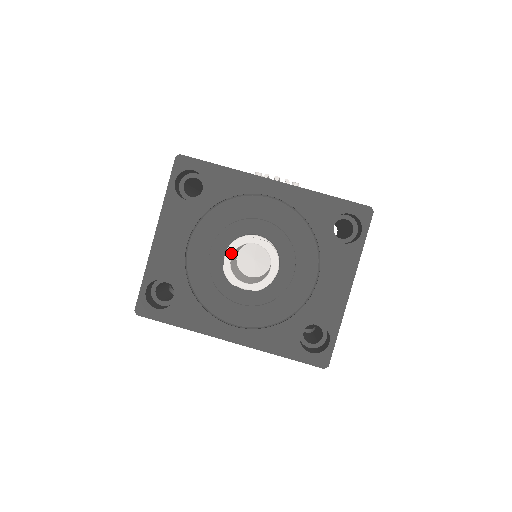
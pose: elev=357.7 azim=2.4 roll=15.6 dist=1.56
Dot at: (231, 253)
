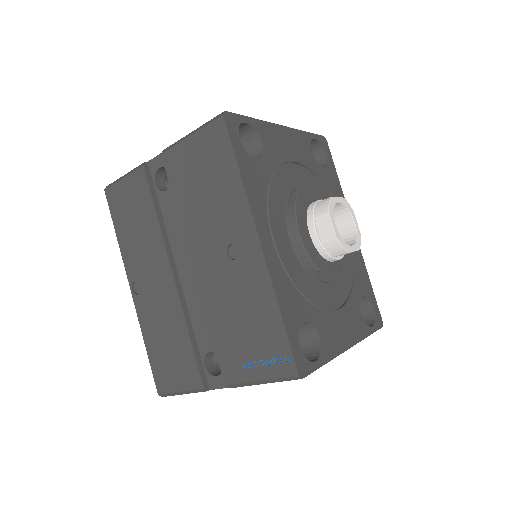
Dot at: (341, 201)
